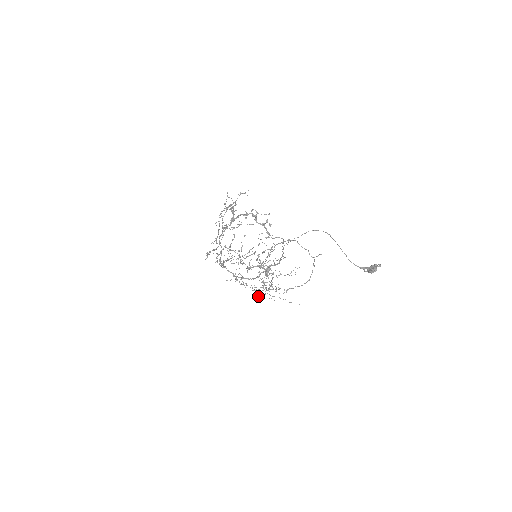
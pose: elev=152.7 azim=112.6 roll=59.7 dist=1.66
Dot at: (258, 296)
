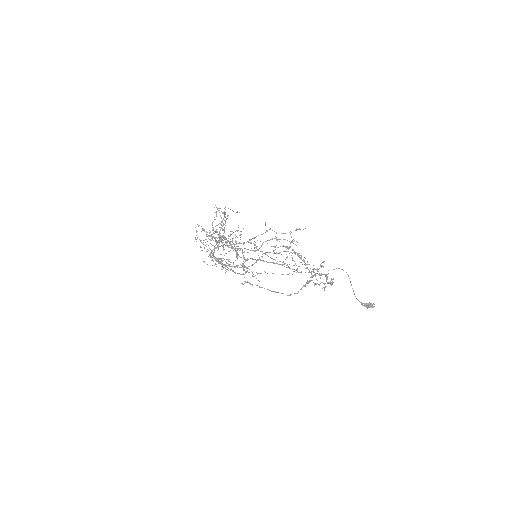
Dot at: occluded
